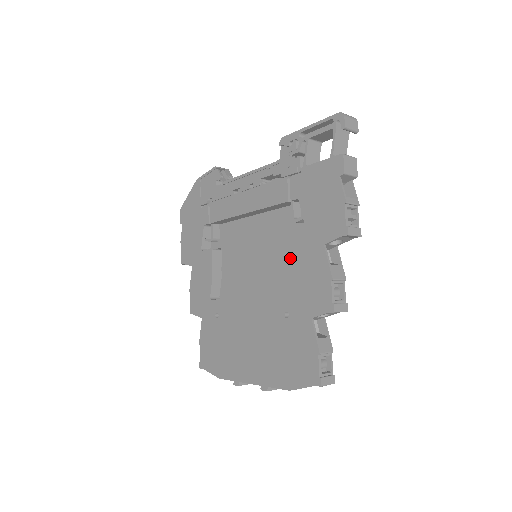
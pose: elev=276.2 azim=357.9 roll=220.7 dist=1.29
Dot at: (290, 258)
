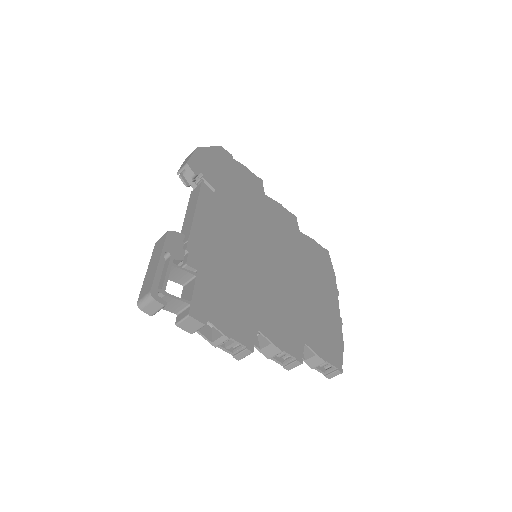
Dot at: occluded
